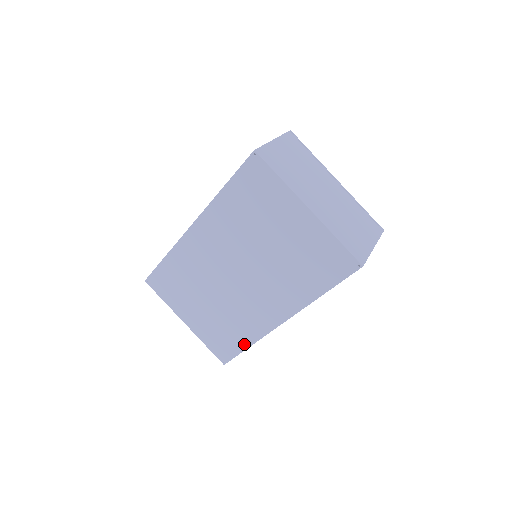
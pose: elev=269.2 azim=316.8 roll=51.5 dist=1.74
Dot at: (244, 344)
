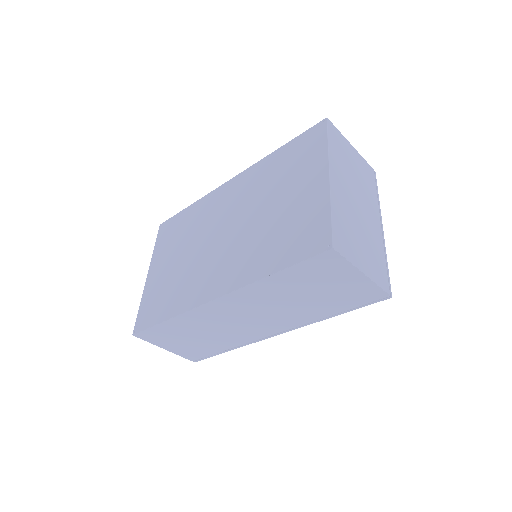
Dot at: (167, 314)
